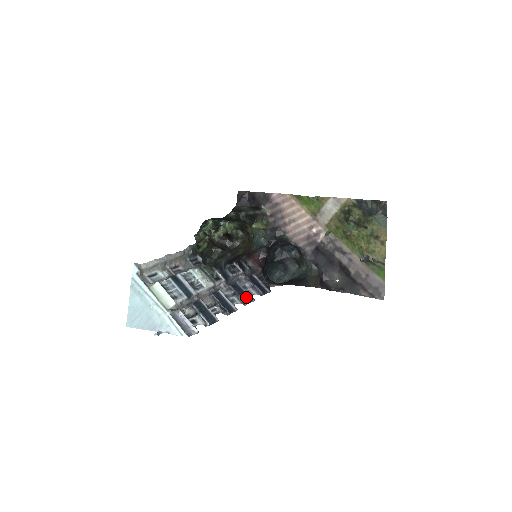
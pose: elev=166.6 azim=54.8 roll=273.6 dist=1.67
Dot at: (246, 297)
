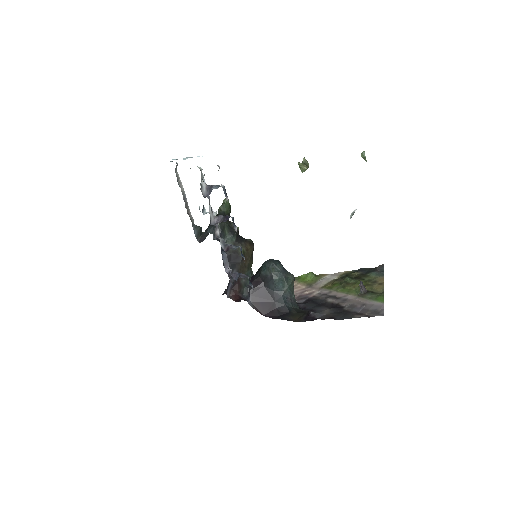
Dot at: occluded
